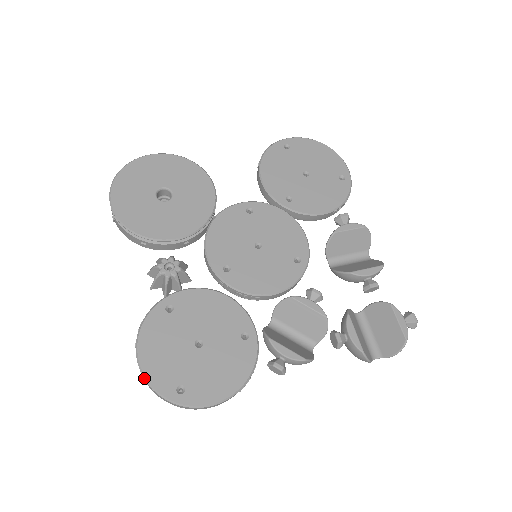
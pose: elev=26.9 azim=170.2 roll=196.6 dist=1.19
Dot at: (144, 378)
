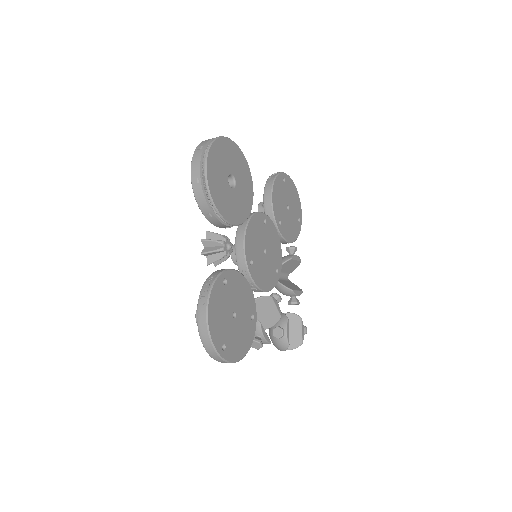
Dot at: (208, 332)
